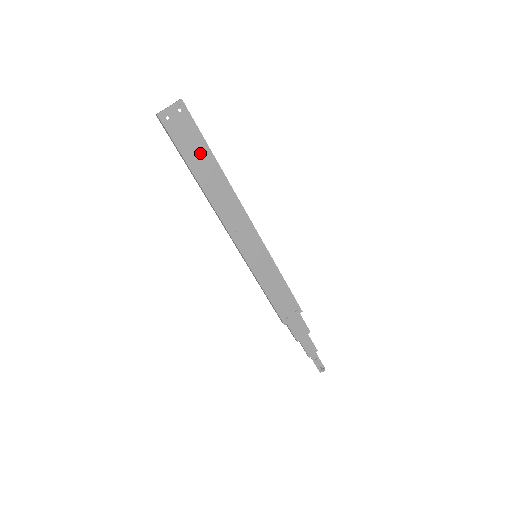
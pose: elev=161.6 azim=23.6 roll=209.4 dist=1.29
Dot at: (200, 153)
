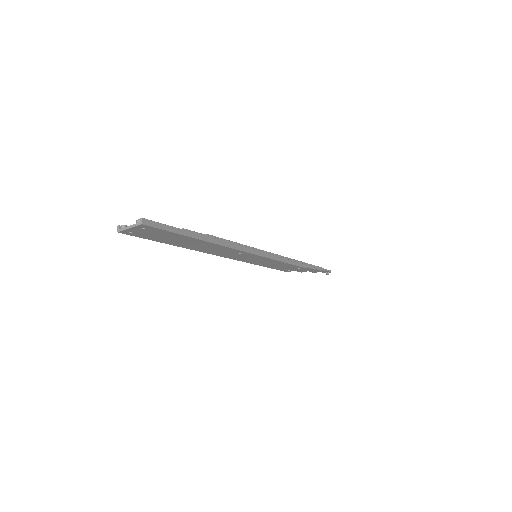
Dot at: (178, 239)
